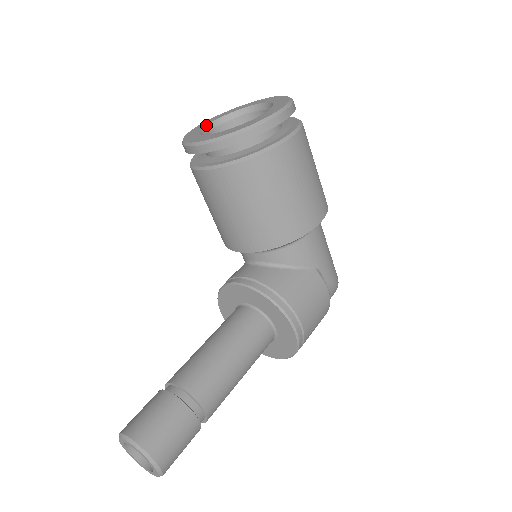
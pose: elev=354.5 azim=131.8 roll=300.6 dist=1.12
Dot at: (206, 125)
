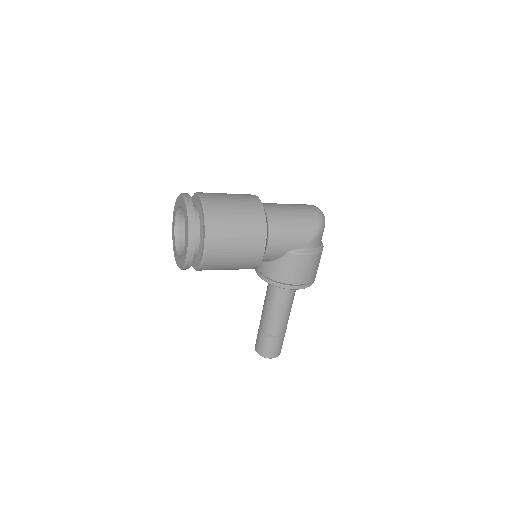
Dot at: (174, 224)
